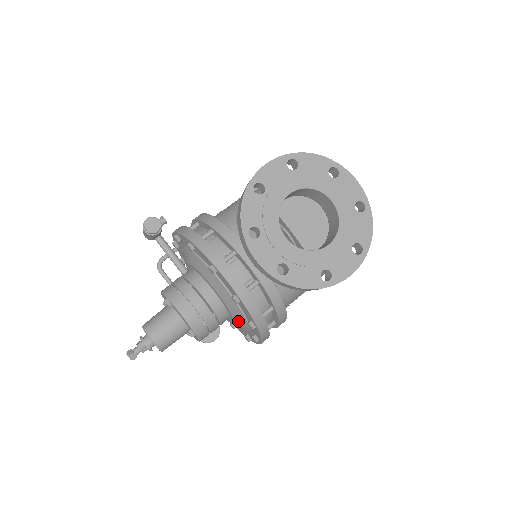
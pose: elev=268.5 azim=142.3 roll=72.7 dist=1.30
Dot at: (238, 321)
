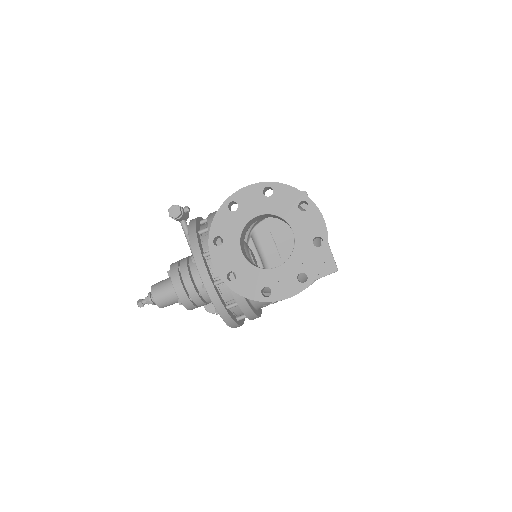
Dot at: occluded
